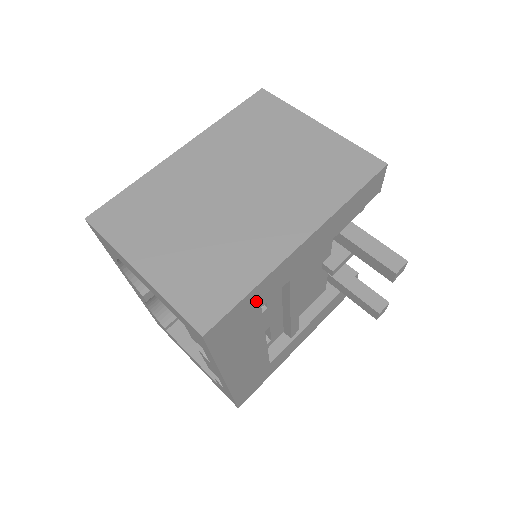
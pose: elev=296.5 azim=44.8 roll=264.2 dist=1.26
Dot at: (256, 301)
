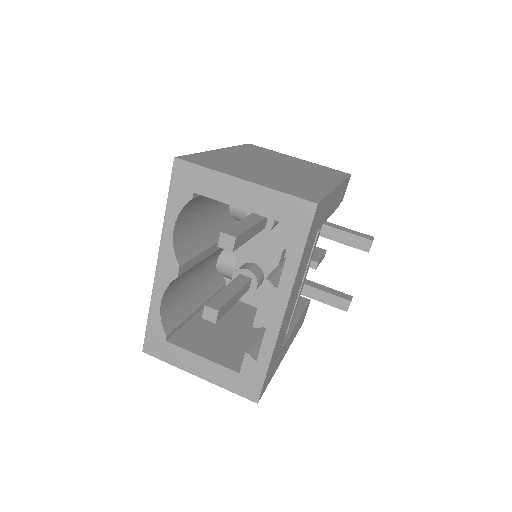
Dot at: (322, 215)
